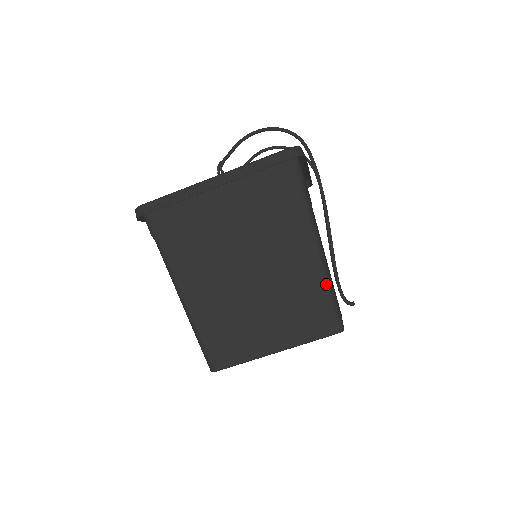
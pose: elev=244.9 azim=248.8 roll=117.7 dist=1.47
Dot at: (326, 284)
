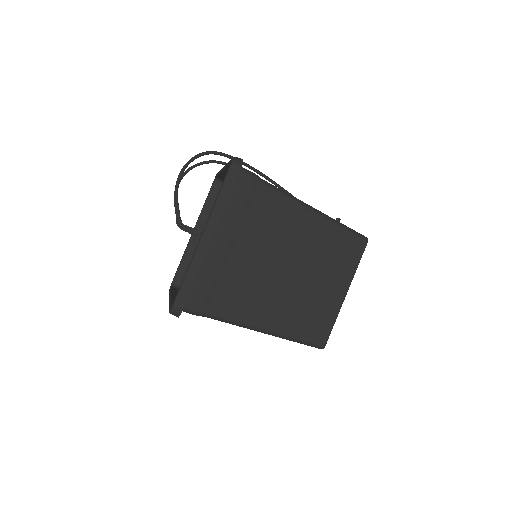
Dot at: (334, 223)
